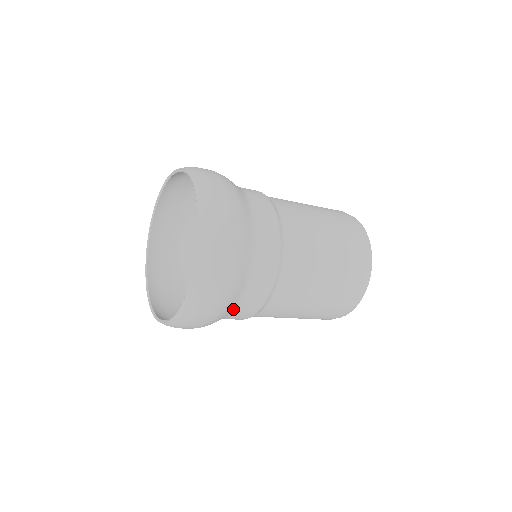
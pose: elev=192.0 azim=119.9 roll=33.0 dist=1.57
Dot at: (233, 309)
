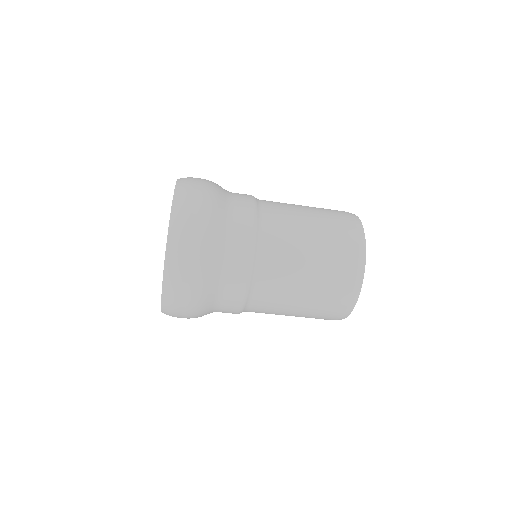
Dot at: (212, 312)
